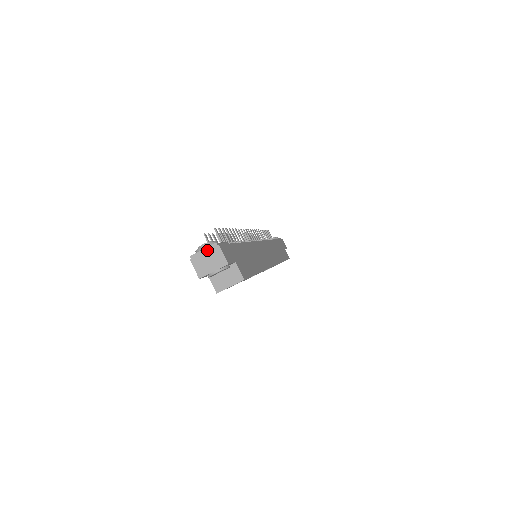
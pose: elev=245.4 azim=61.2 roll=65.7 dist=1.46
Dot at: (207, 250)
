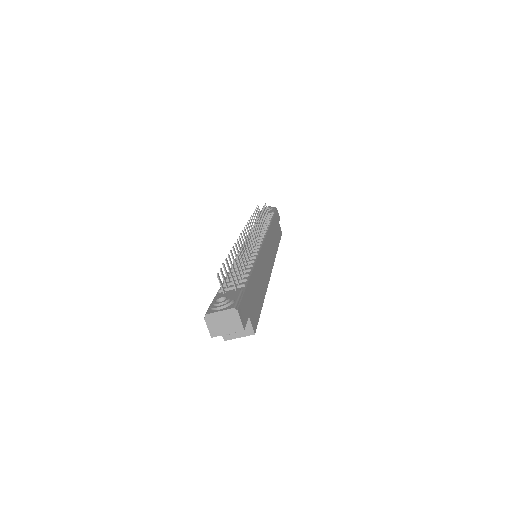
Dot at: (224, 313)
